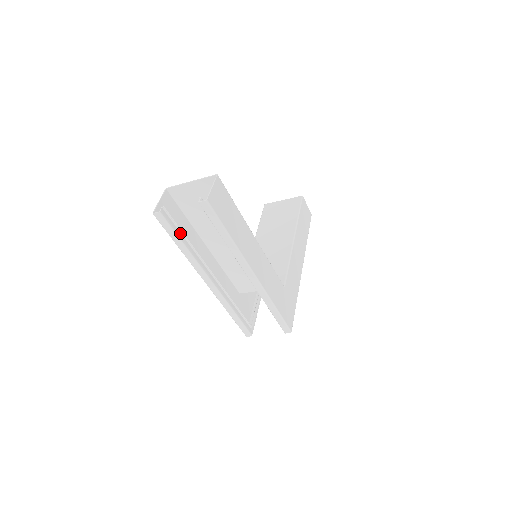
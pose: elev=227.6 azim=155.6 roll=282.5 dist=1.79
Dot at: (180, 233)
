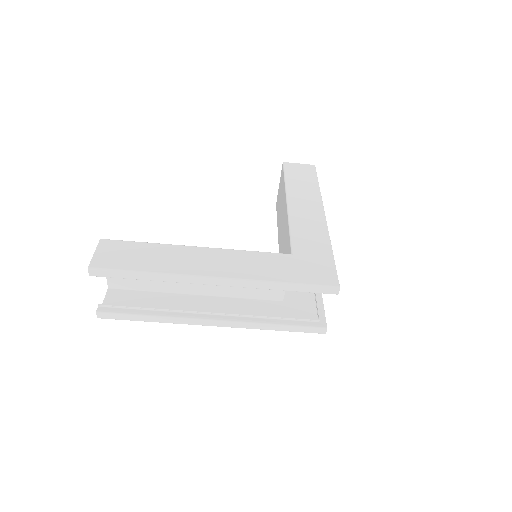
Dot at: (136, 310)
